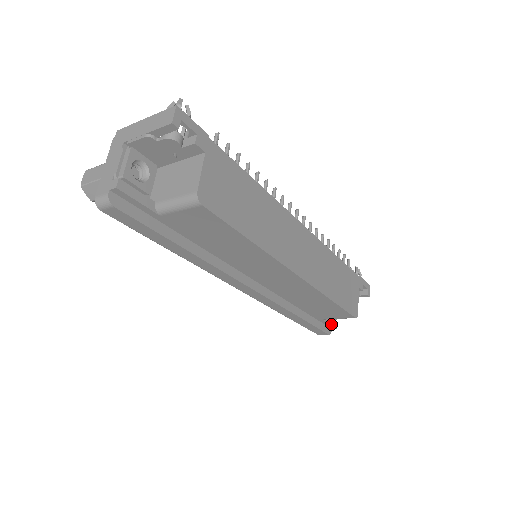
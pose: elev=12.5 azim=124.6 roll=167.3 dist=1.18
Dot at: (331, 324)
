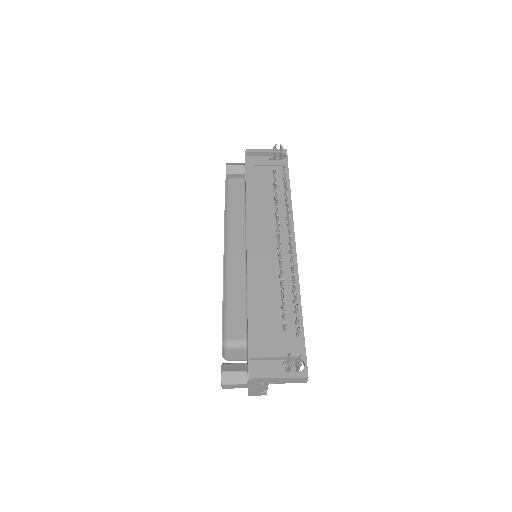
Dot at: occluded
